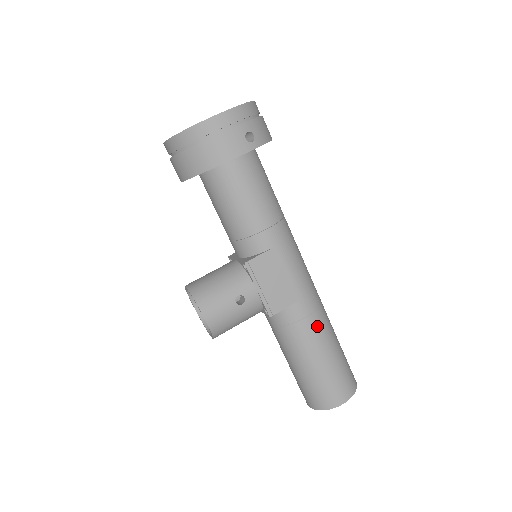
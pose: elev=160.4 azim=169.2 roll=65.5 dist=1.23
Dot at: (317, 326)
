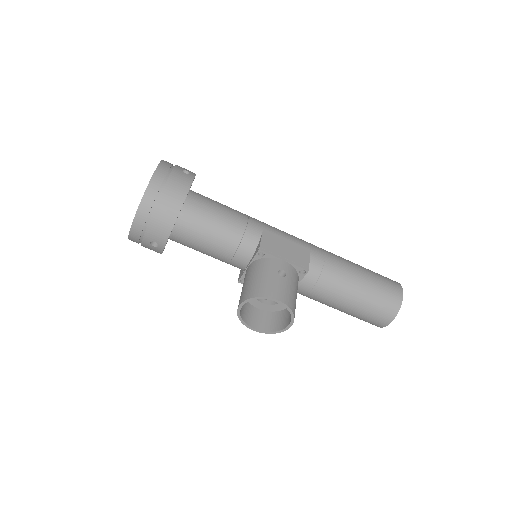
Dot at: (336, 258)
